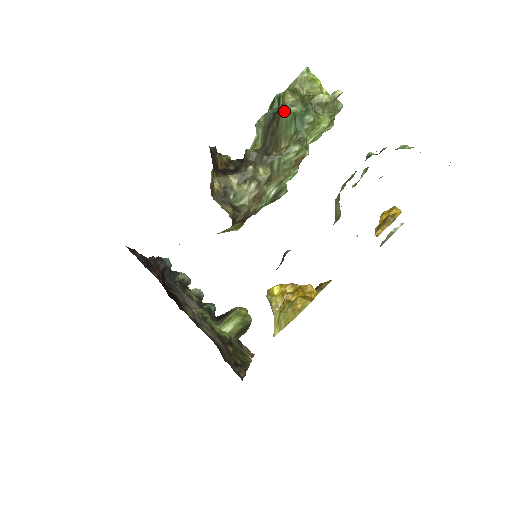
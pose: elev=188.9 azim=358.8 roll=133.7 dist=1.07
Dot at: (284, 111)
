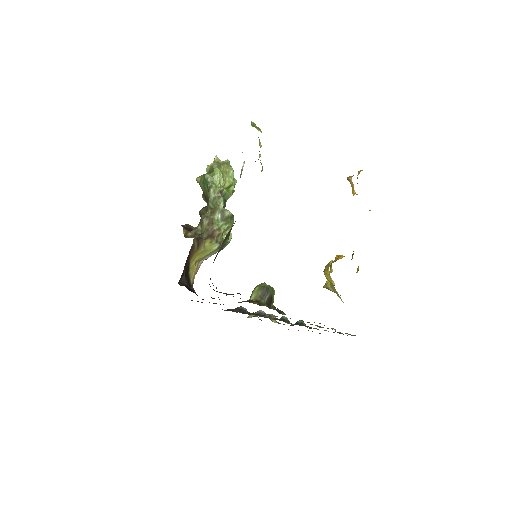
Dot at: (200, 185)
